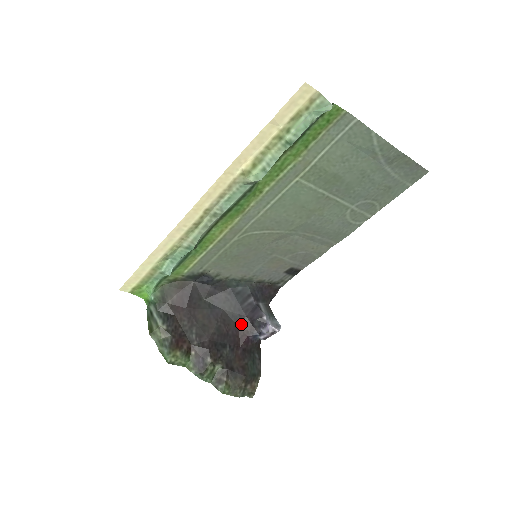
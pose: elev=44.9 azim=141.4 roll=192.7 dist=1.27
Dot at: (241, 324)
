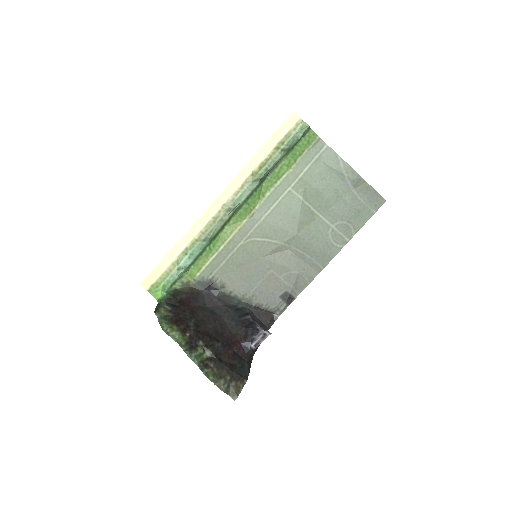
Dot at: (236, 332)
